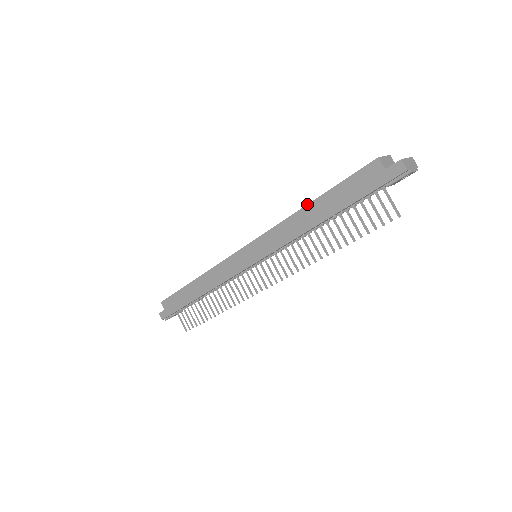
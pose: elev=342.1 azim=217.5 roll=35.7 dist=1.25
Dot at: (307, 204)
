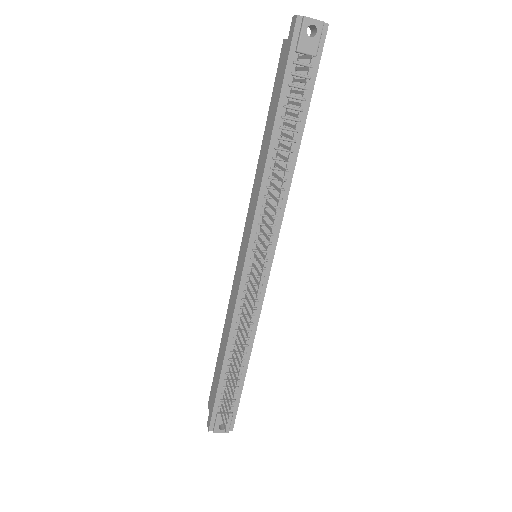
Dot at: (262, 143)
